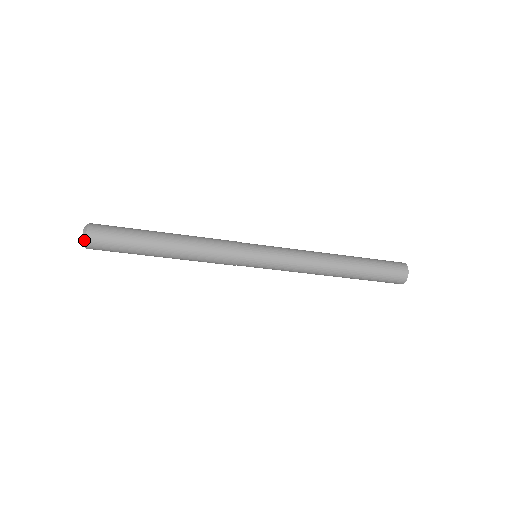
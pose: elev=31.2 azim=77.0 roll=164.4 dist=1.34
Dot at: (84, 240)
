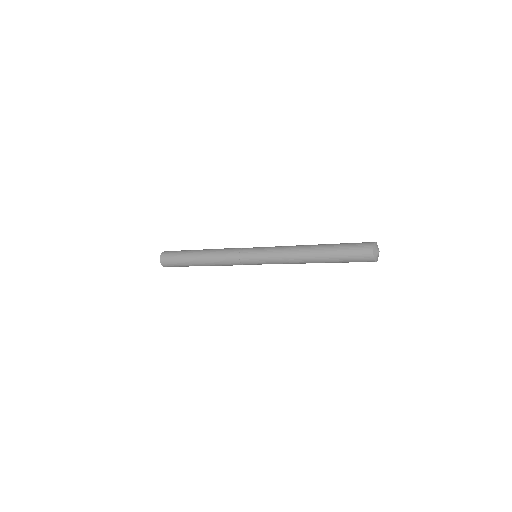
Dot at: (160, 260)
